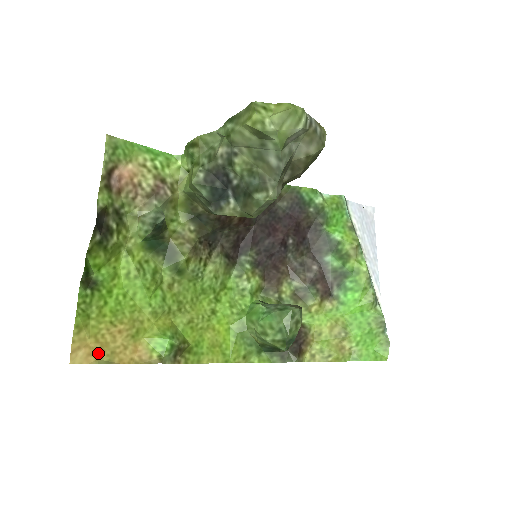
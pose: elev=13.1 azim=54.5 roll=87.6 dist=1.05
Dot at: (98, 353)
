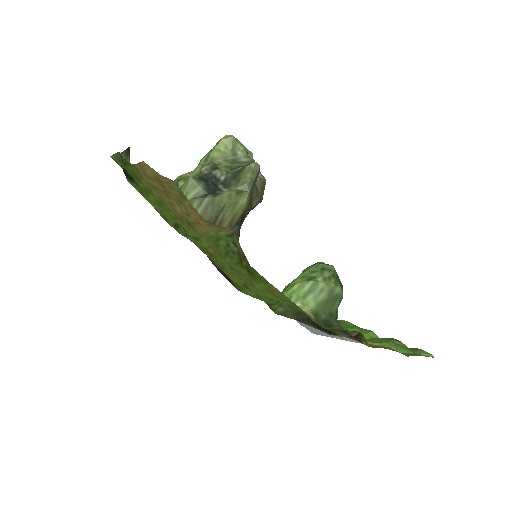
Dot at: (165, 187)
